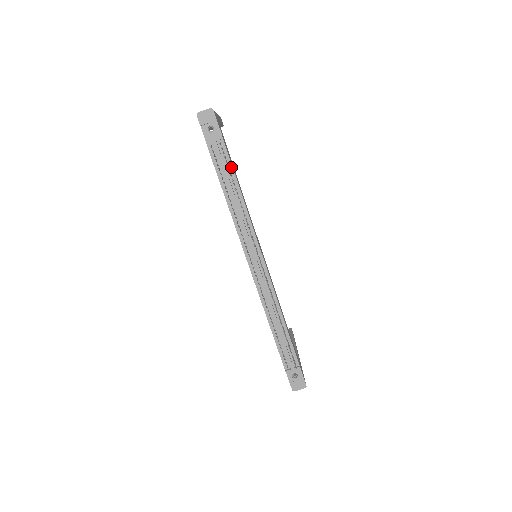
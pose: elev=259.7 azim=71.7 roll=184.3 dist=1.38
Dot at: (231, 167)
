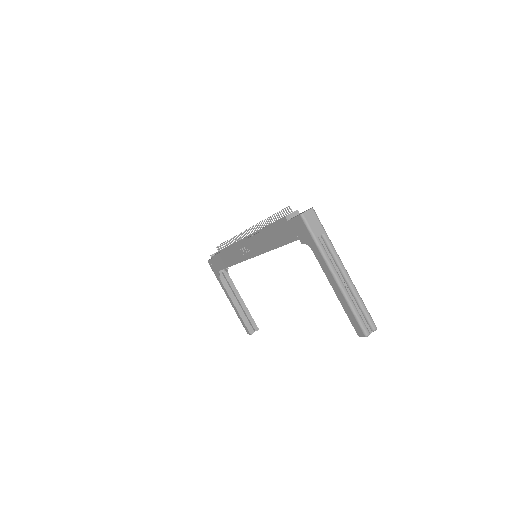
Dot at: occluded
